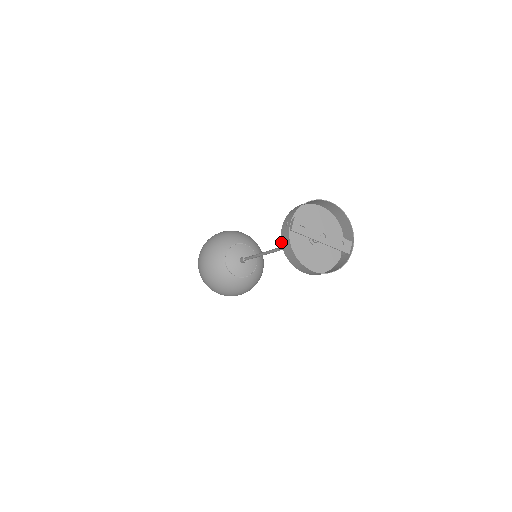
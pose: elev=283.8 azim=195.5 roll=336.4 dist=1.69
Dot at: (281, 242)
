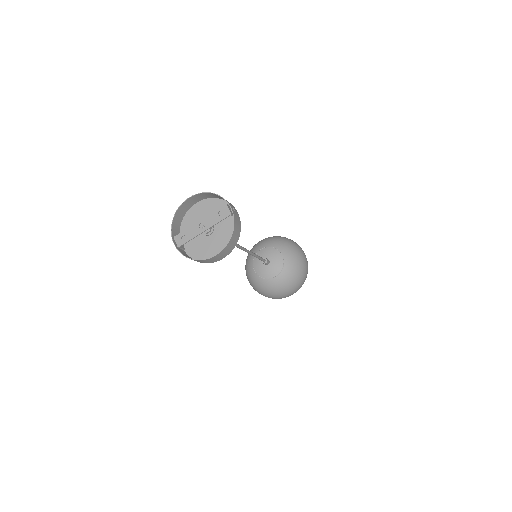
Dot at: occluded
